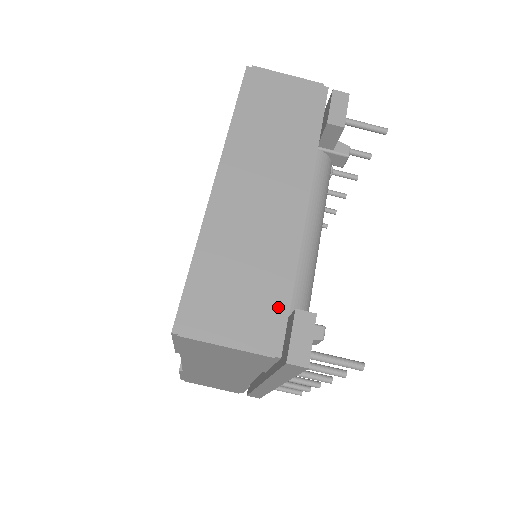
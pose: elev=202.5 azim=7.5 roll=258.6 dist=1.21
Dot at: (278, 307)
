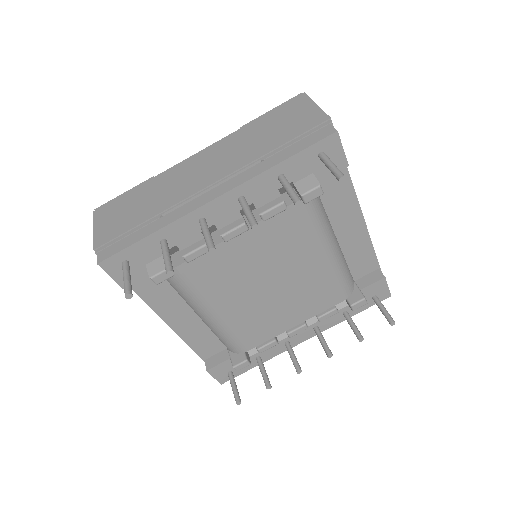
Dot at: occluded
